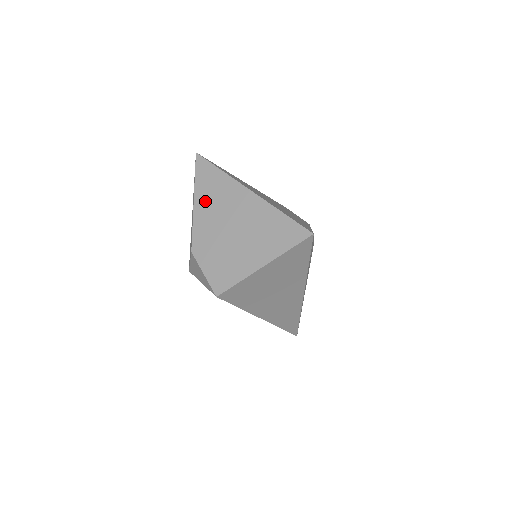
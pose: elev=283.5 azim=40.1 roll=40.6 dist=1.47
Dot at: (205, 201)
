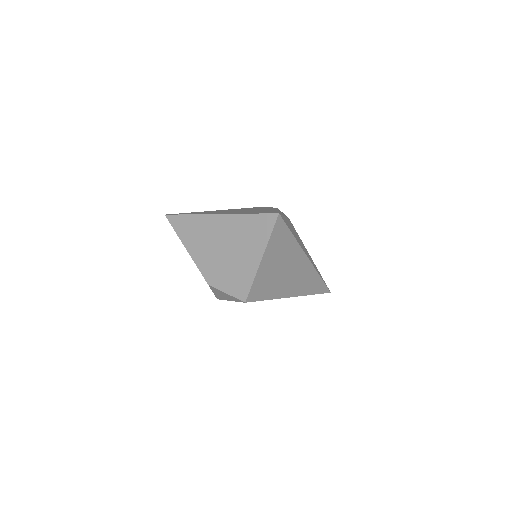
Dot at: (193, 243)
